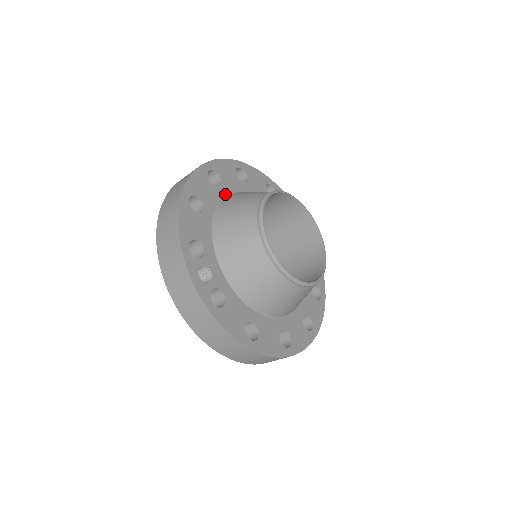
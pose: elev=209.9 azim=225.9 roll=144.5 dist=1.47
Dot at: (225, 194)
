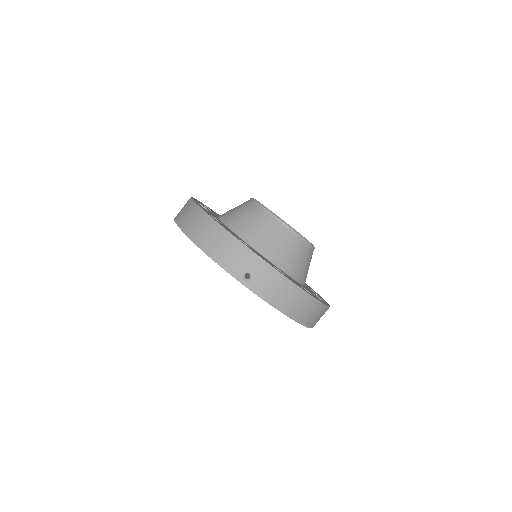
Dot at: occluded
